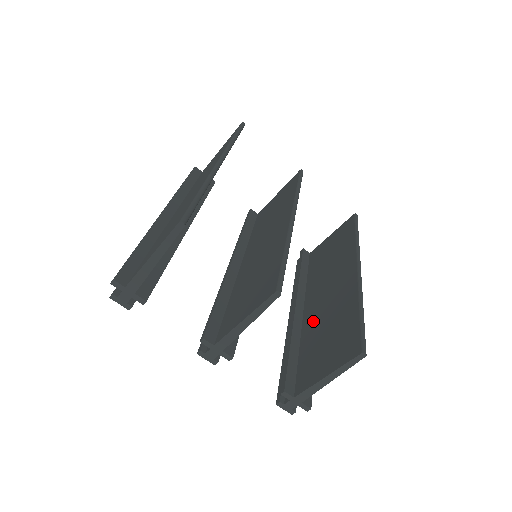
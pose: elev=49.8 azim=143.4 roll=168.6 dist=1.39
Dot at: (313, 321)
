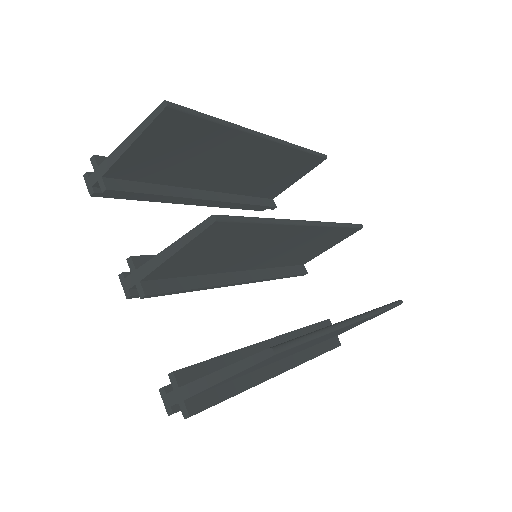
Dot at: occluded
